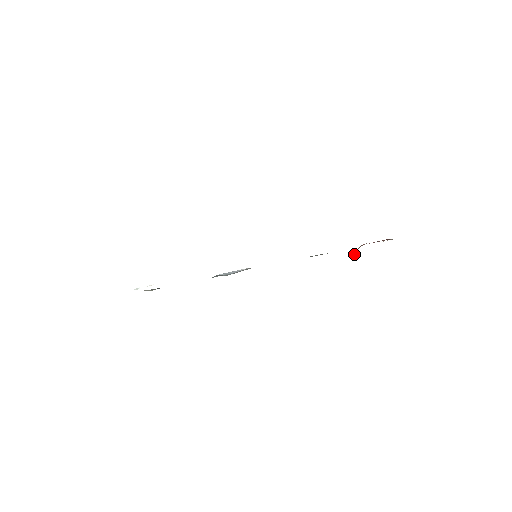
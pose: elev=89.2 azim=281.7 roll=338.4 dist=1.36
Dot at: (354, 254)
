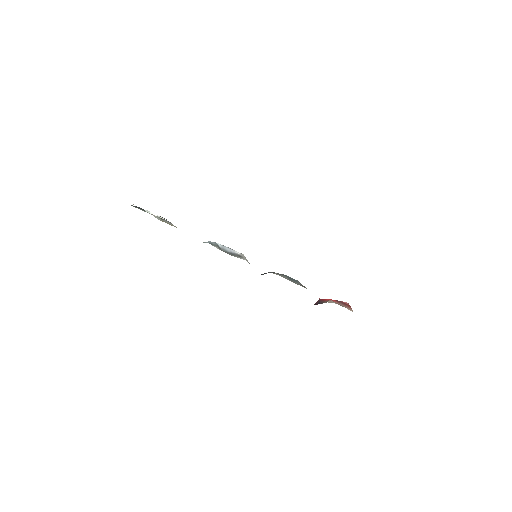
Dot at: (321, 303)
